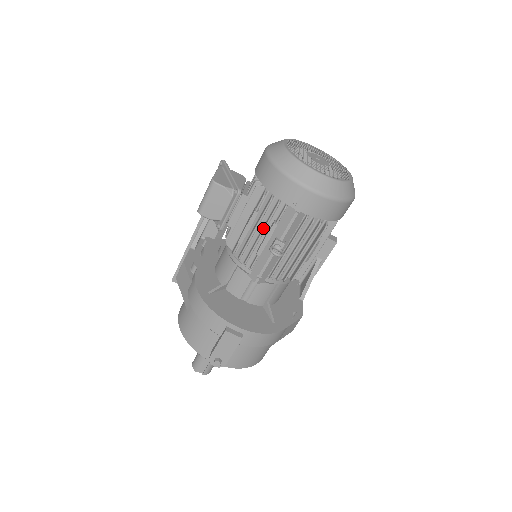
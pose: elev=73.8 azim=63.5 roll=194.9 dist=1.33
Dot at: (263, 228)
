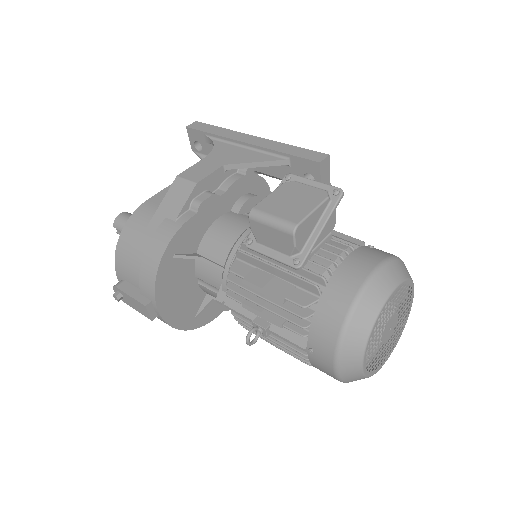
Dot at: (271, 309)
